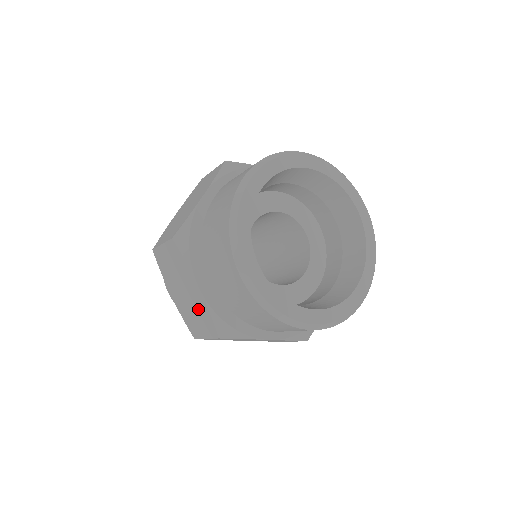
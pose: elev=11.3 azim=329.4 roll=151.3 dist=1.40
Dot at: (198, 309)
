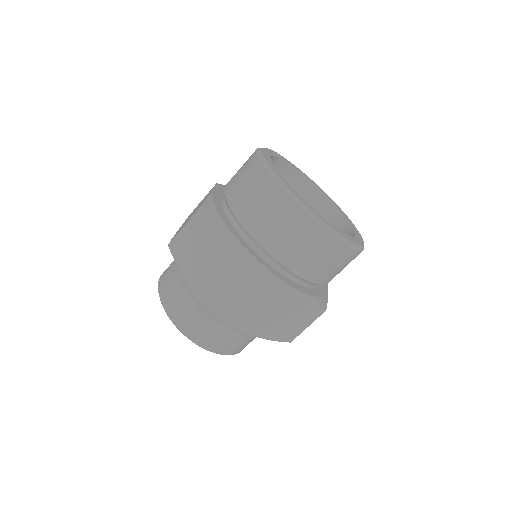
Dot at: occluded
